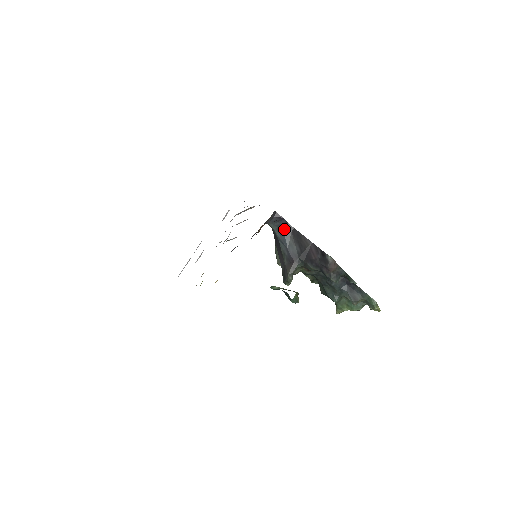
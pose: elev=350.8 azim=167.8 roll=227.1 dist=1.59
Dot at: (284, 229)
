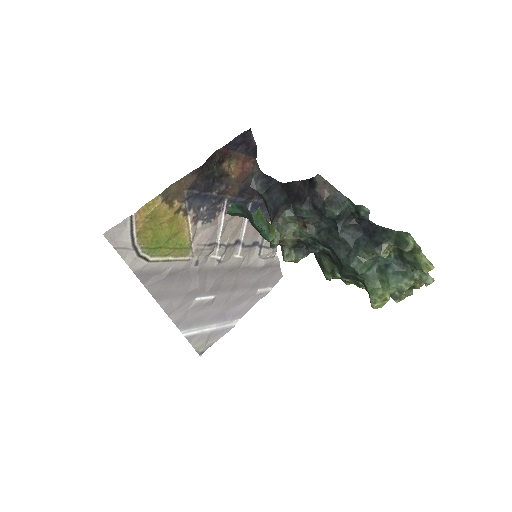
Dot at: (272, 188)
